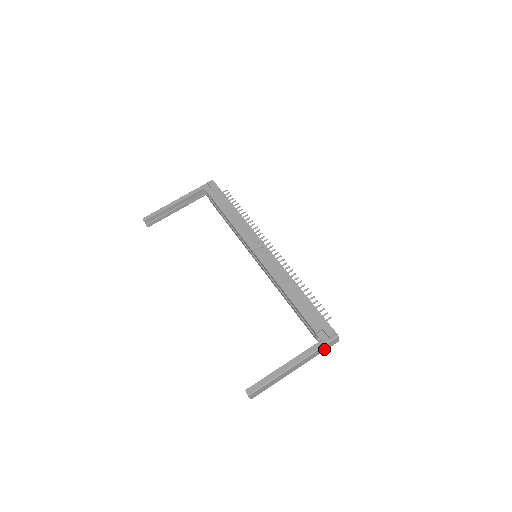
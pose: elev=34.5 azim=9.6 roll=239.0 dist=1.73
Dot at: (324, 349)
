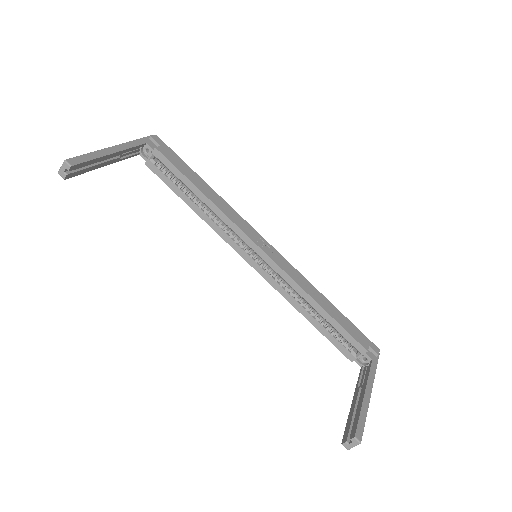
Dot at: occluded
